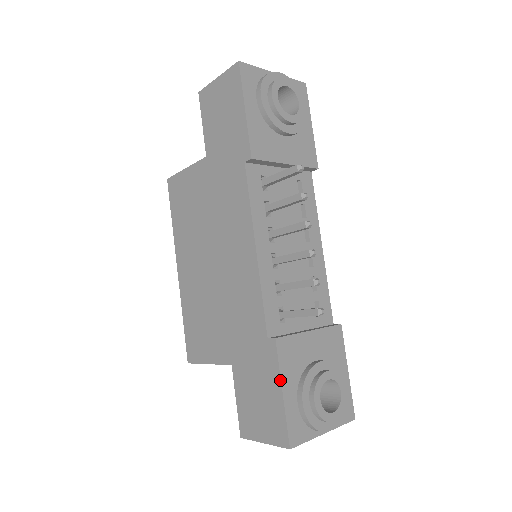
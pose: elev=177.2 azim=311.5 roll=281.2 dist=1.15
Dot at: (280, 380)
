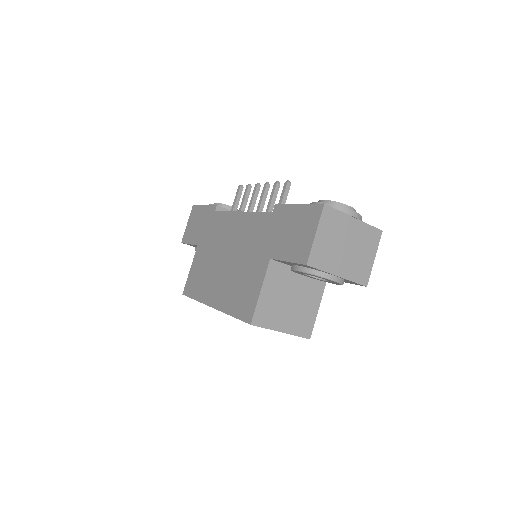
Dot at: (292, 204)
